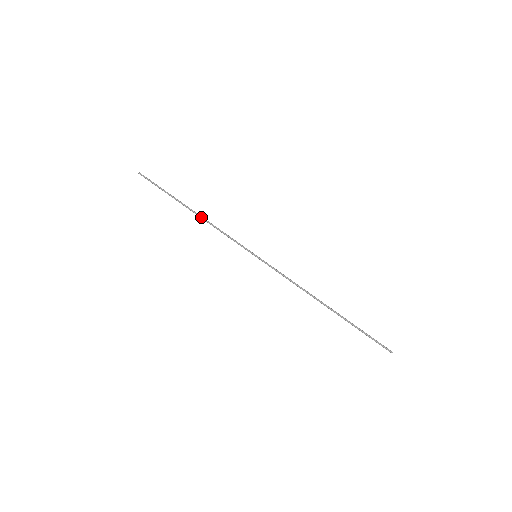
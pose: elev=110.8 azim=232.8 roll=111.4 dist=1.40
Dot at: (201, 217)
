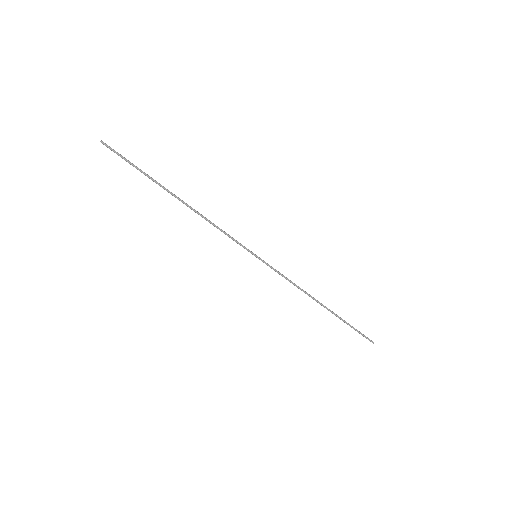
Dot at: (192, 209)
